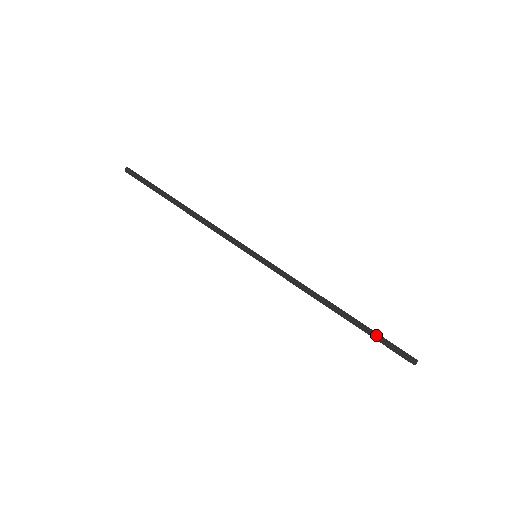
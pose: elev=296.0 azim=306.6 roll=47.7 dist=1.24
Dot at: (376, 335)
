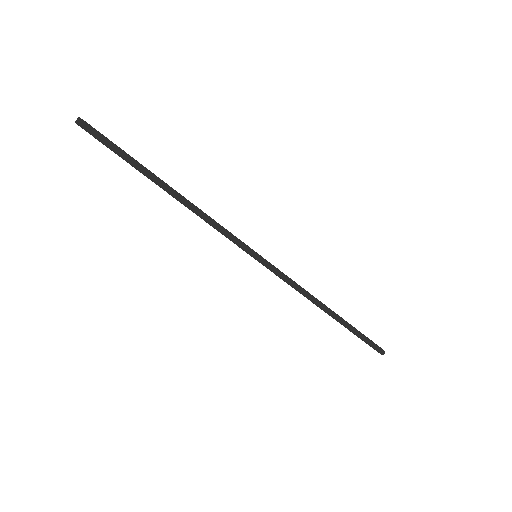
Dot at: (356, 335)
